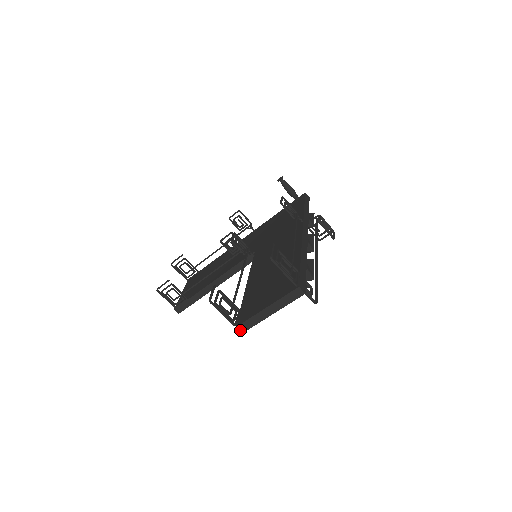
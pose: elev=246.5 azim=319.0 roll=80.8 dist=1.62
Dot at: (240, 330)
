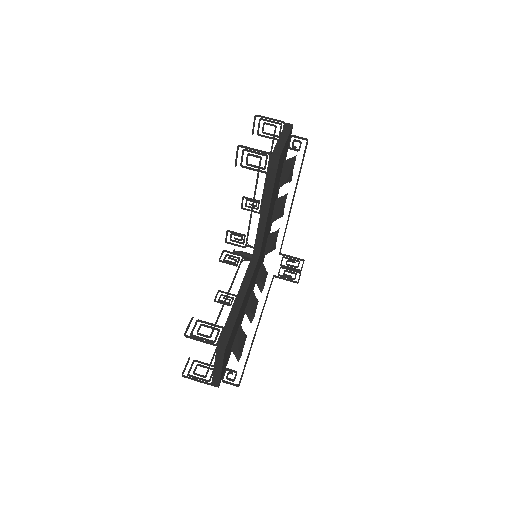
Dot at: (276, 155)
